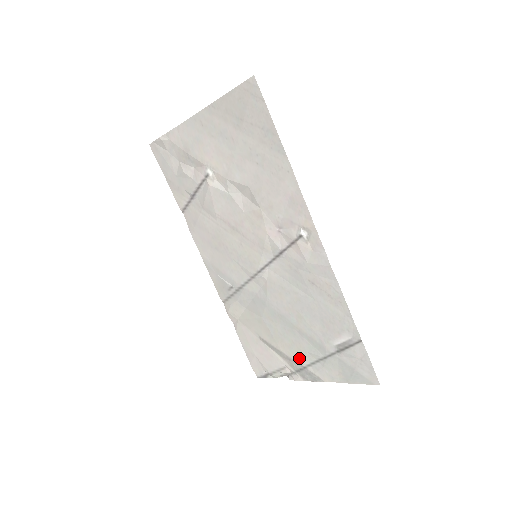
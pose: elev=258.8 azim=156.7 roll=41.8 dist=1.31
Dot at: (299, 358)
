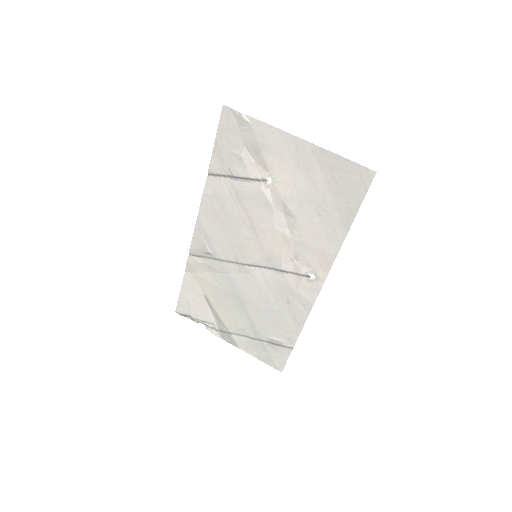
Dot at: (231, 326)
